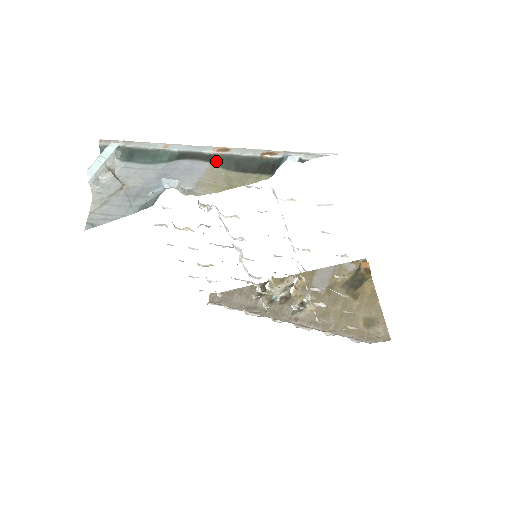
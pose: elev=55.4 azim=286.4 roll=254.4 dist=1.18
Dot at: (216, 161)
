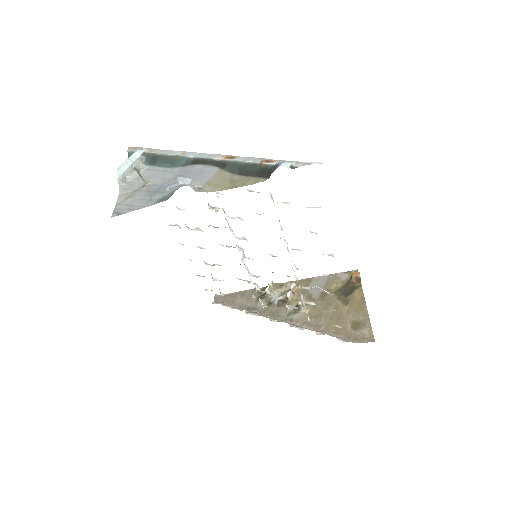
Dot at: (224, 166)
